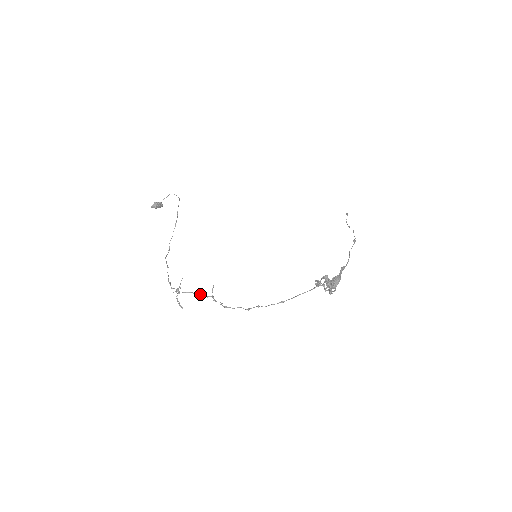
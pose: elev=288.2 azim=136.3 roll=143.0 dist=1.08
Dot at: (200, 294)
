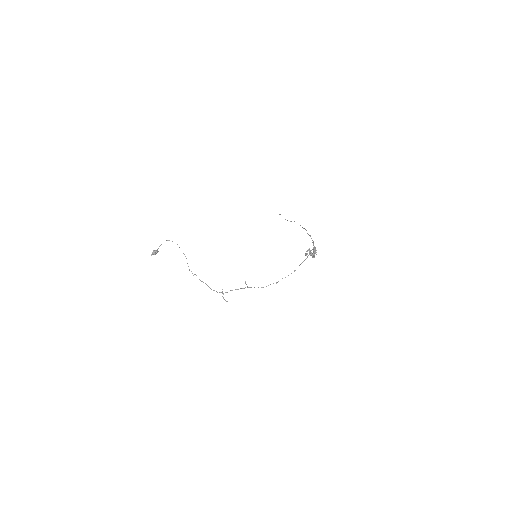
Dot at: occluded
